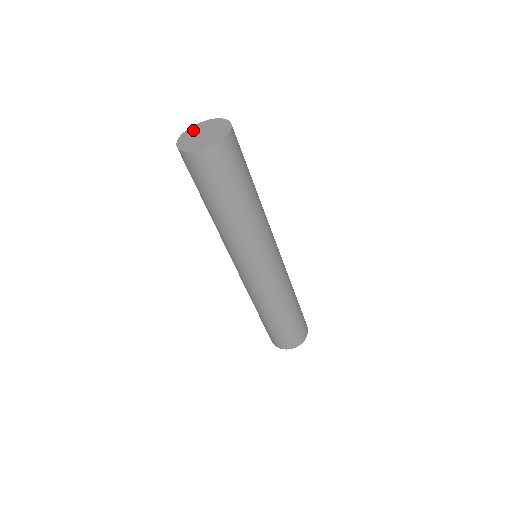
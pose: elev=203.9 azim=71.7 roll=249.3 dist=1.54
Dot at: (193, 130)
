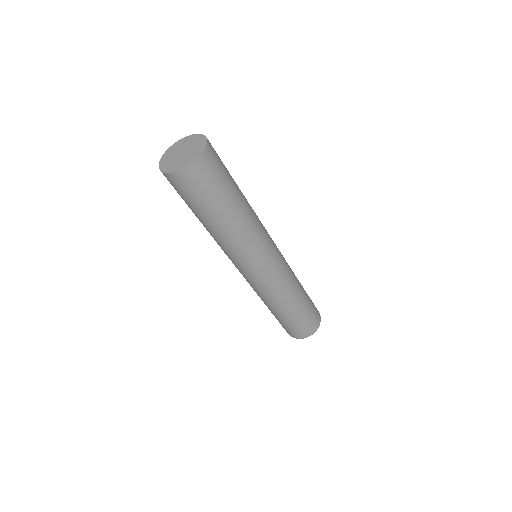
Dot at: (176, 147)
